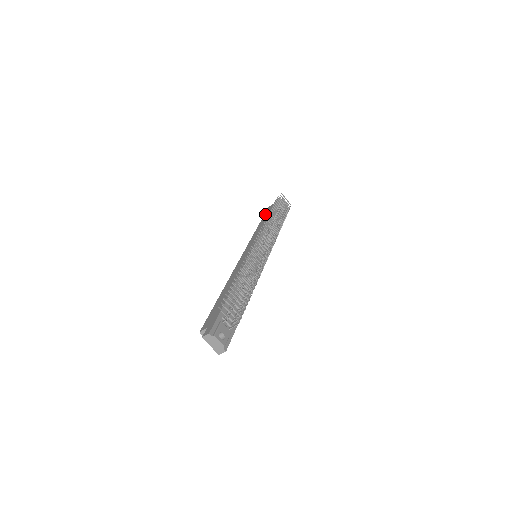
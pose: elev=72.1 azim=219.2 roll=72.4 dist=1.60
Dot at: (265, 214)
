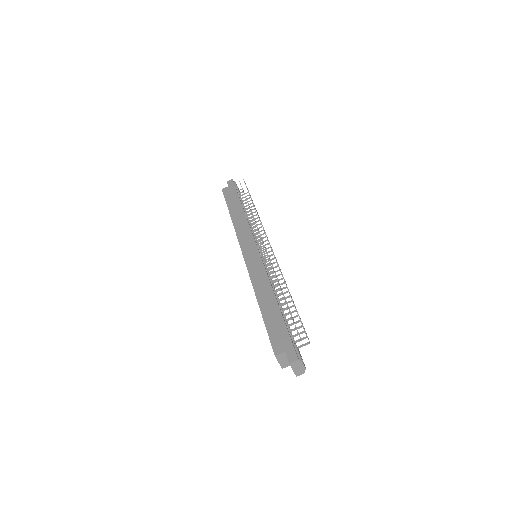
Dot at: (227, 199)
